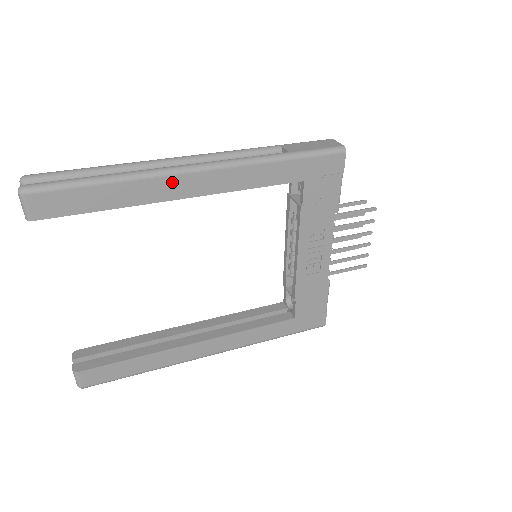
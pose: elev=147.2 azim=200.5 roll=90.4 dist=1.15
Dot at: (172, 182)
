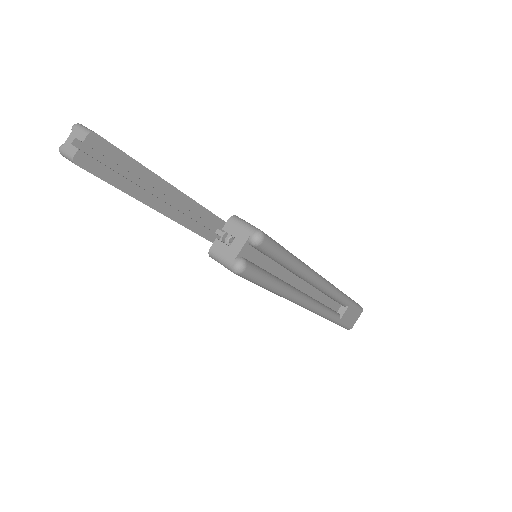
Dot at: occluded
